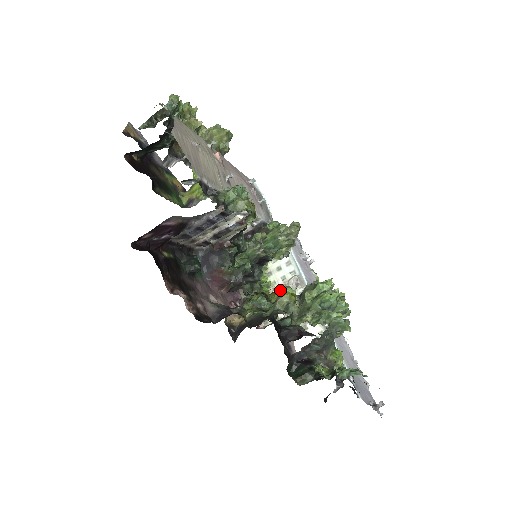
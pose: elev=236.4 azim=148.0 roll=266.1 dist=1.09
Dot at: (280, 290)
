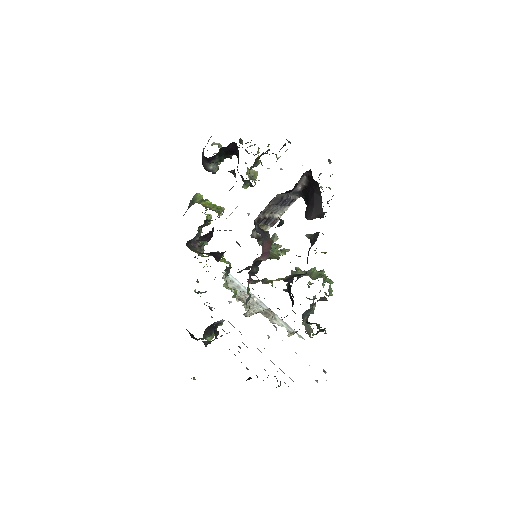
Dot at: occluded
